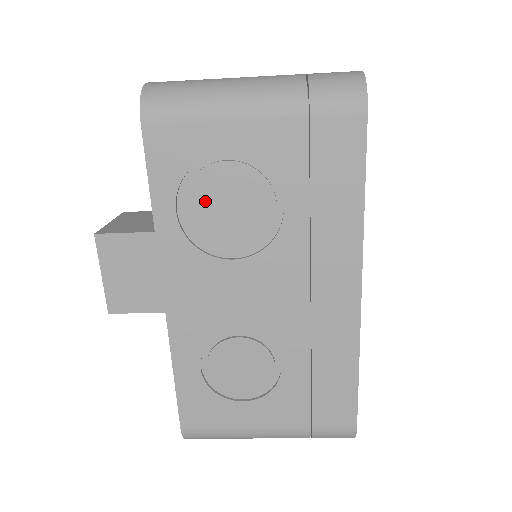
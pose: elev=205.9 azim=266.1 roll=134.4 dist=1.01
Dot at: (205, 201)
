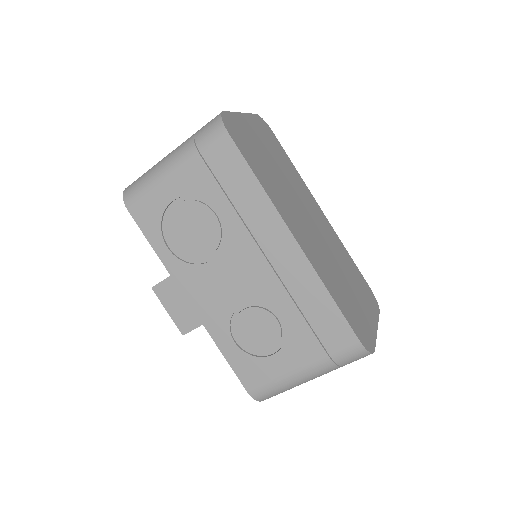
Dot at: (178, 234)
